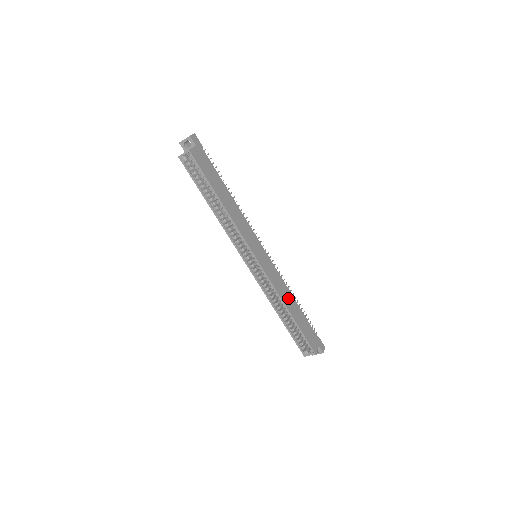
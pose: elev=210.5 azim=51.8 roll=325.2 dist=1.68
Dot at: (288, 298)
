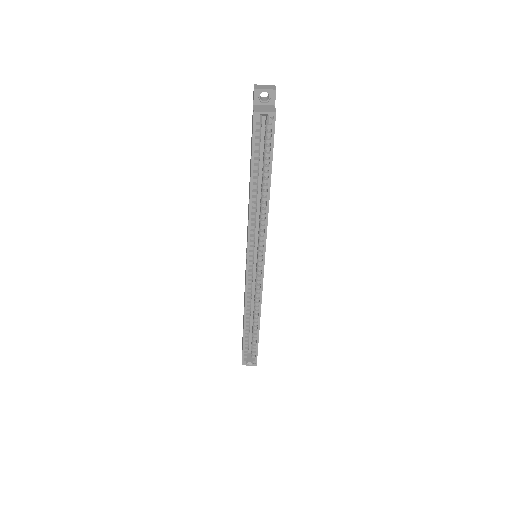
Dot at: occluded
